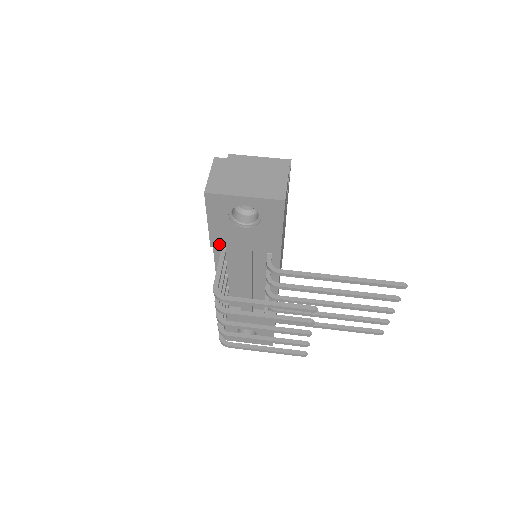
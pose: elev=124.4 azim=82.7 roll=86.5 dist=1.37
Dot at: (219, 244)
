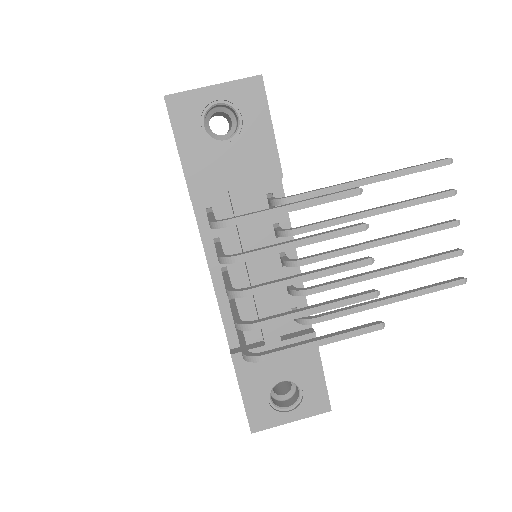
Dot at: (201, 190)
